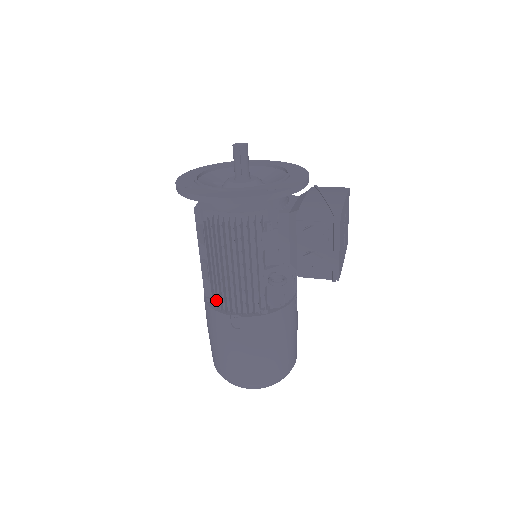
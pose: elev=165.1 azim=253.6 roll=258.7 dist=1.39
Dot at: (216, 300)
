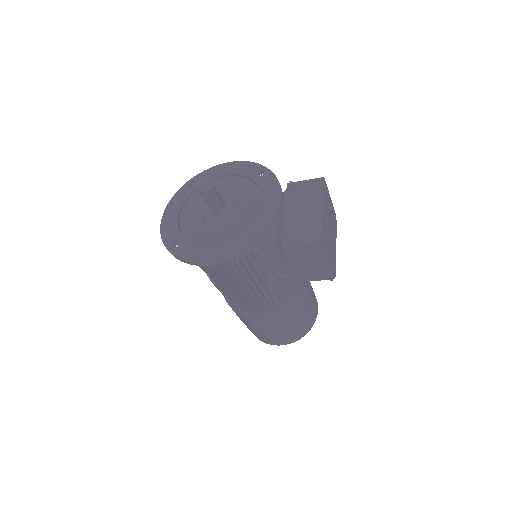
Dot at: (235, 305)
